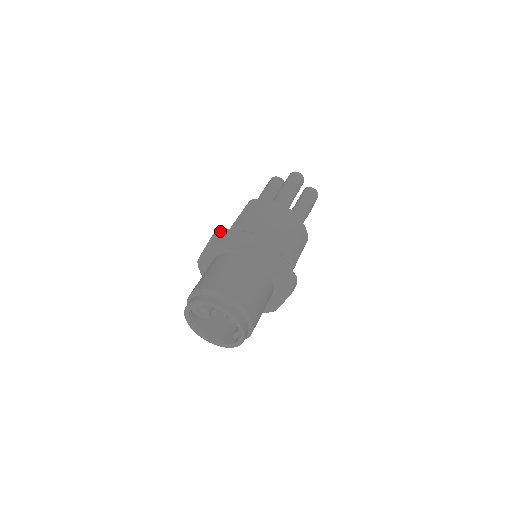
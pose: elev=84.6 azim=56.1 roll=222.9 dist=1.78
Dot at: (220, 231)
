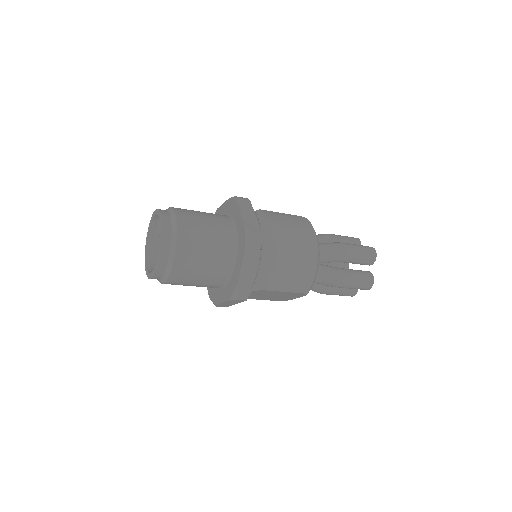
Dot at: (244, 198)
